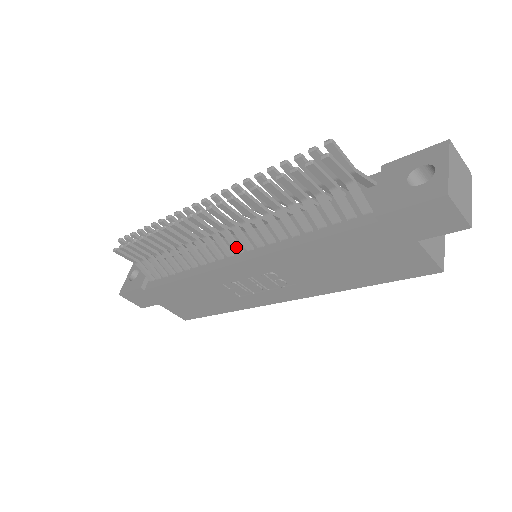
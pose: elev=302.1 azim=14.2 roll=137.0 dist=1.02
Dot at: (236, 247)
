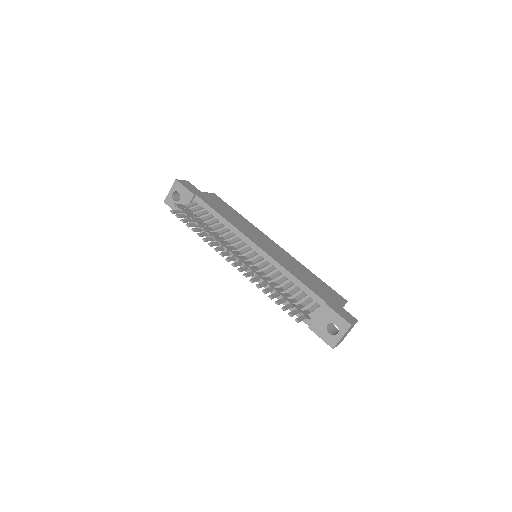
Dot at: occluded
